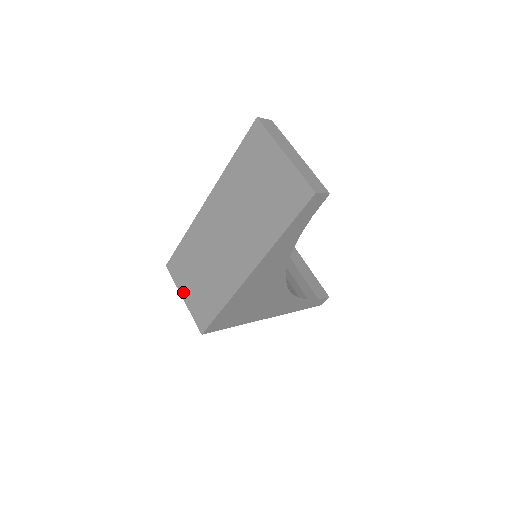
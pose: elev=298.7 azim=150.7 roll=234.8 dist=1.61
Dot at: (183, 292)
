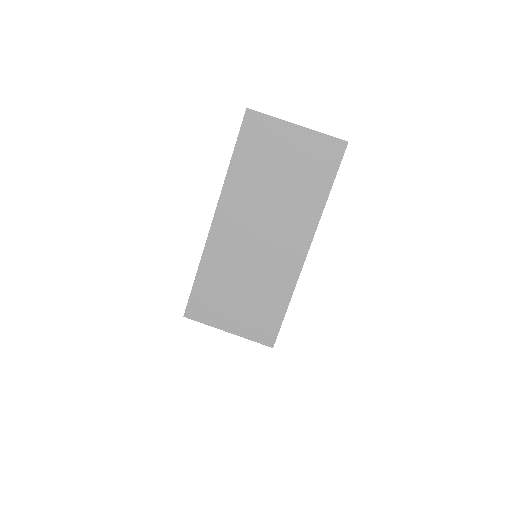
Dot at: (225, 325)
